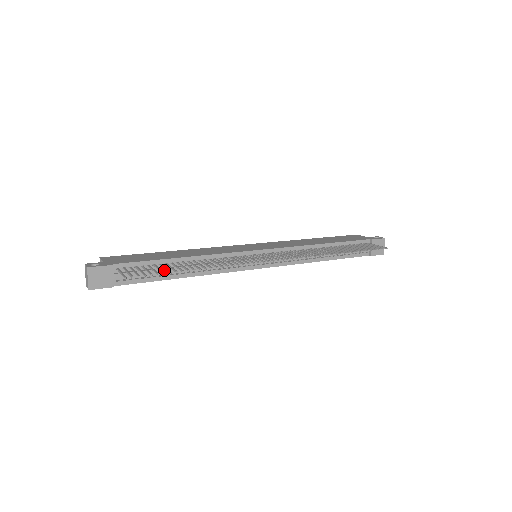
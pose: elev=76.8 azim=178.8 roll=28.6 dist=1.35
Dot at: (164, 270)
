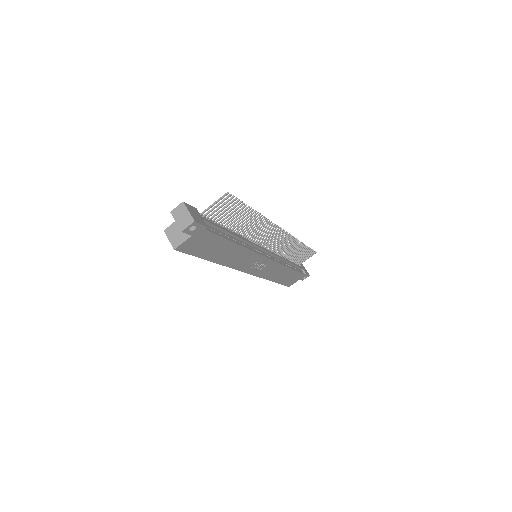
Dot at: (226, 230)
